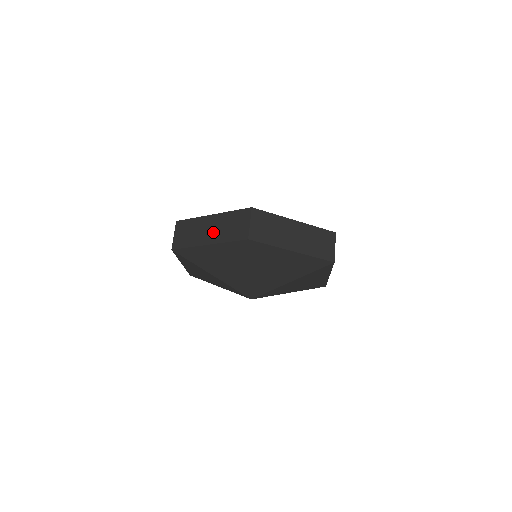
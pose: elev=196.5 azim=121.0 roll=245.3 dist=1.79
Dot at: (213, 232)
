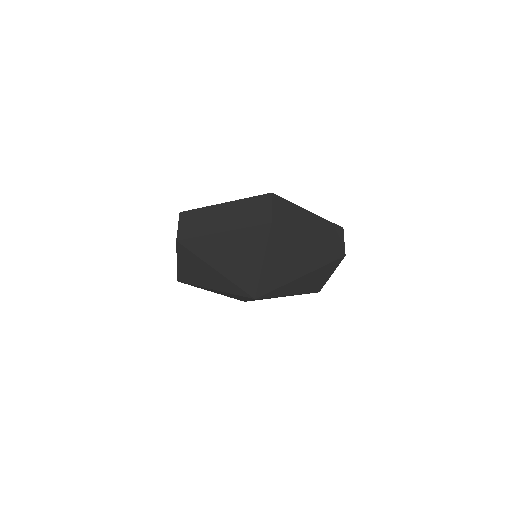
Dot at: (228, 219)
